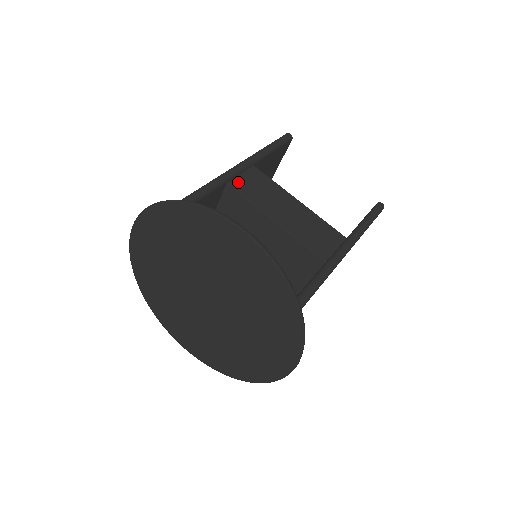
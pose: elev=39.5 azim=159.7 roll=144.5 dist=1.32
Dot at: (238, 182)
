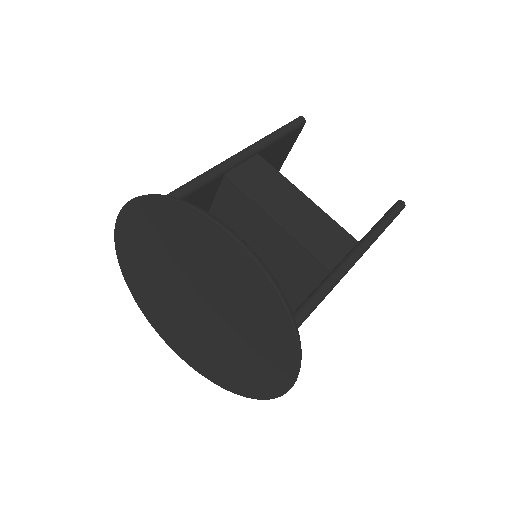
Dot at: (238, 173)
